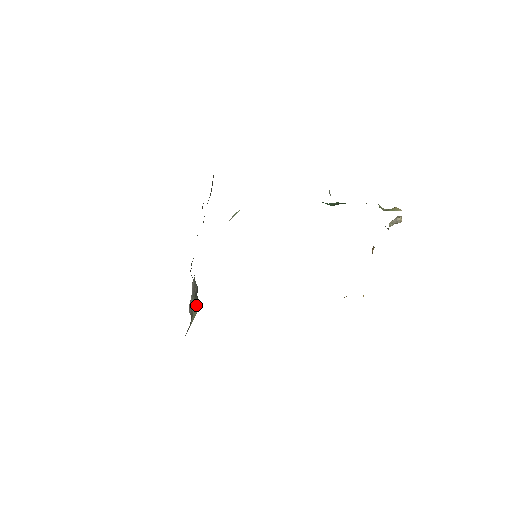
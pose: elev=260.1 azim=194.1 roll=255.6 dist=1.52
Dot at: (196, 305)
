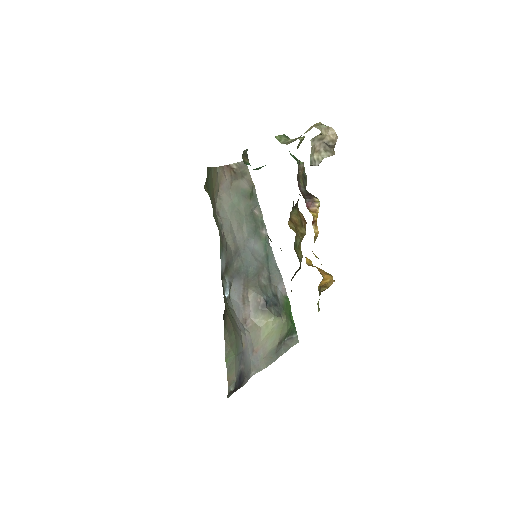
Dot at: (266, 318)
